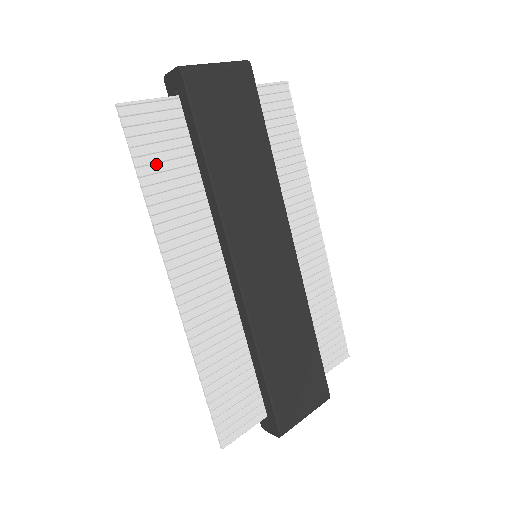
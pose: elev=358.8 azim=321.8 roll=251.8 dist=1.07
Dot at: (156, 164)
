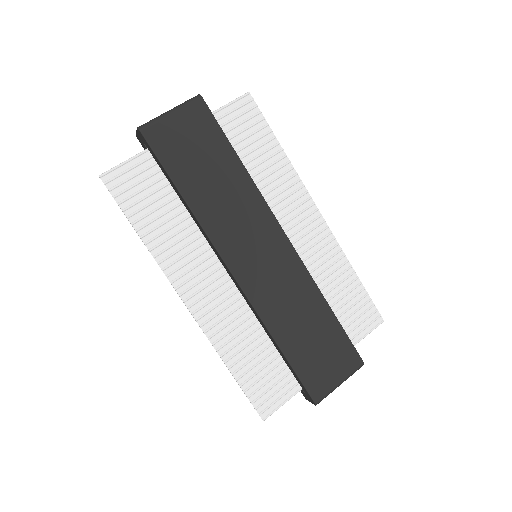
Dot at: (143, 210)
